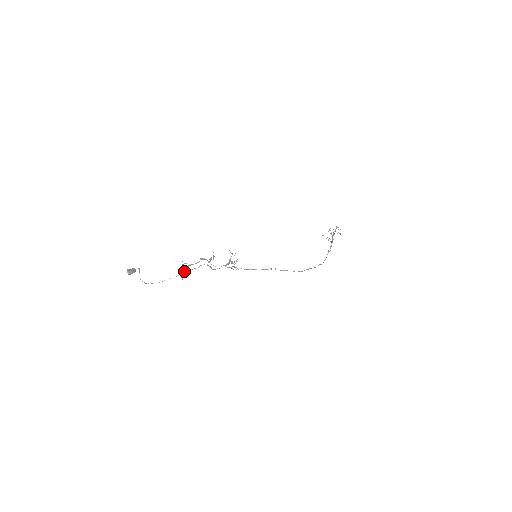
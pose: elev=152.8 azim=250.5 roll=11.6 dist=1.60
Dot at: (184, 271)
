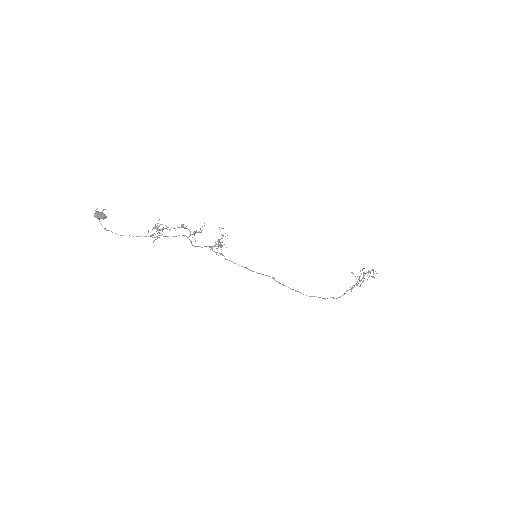
Dot at: (157, 233)
